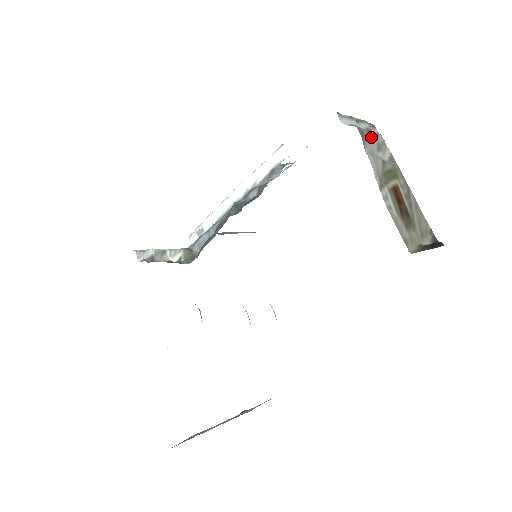
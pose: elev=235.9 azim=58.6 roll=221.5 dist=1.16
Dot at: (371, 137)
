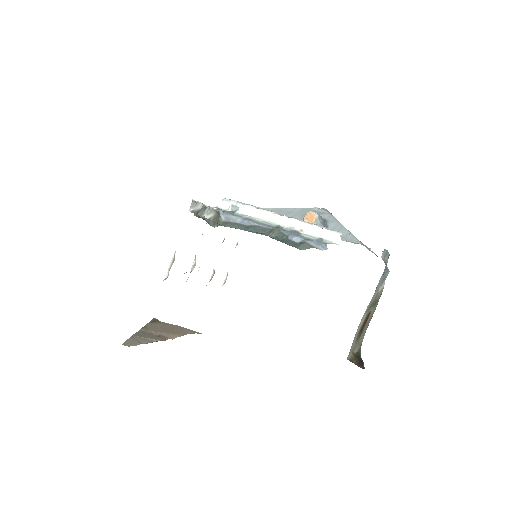
Dot at: (385, 273)
